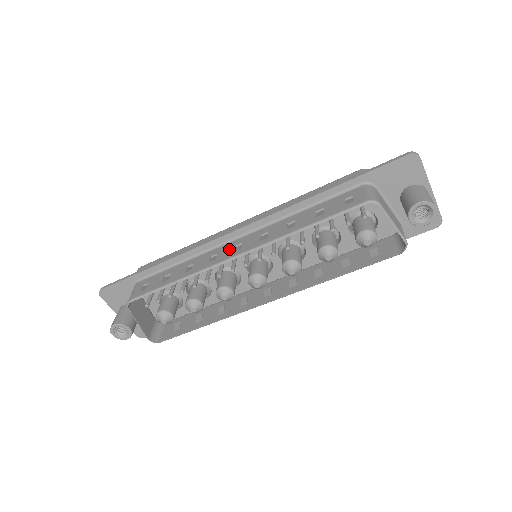
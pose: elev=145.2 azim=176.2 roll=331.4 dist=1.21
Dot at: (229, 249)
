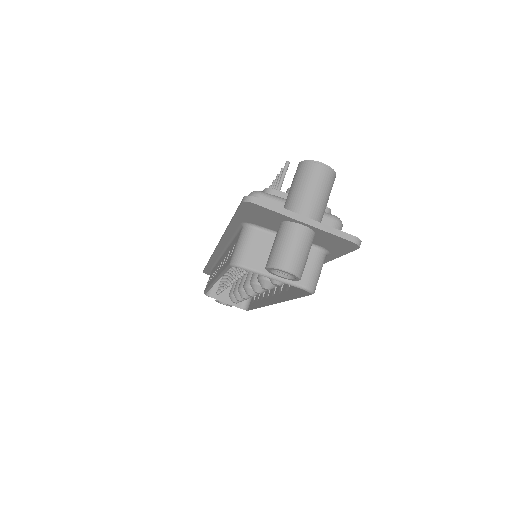
Dot at: (217, 268)
